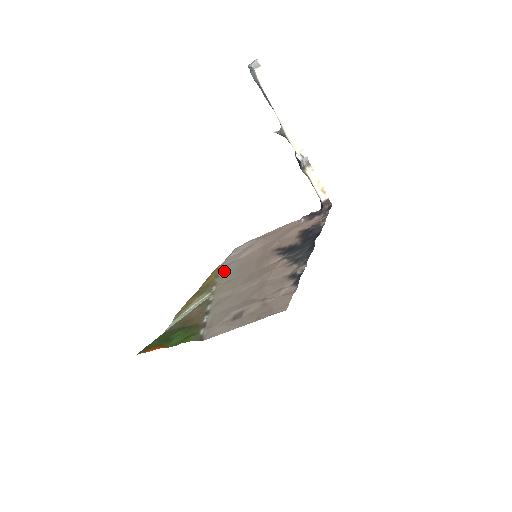
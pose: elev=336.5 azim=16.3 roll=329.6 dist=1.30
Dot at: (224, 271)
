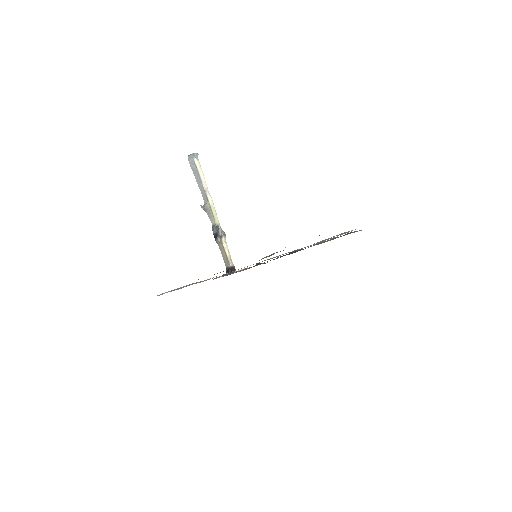
Dot at: (207, 279)
